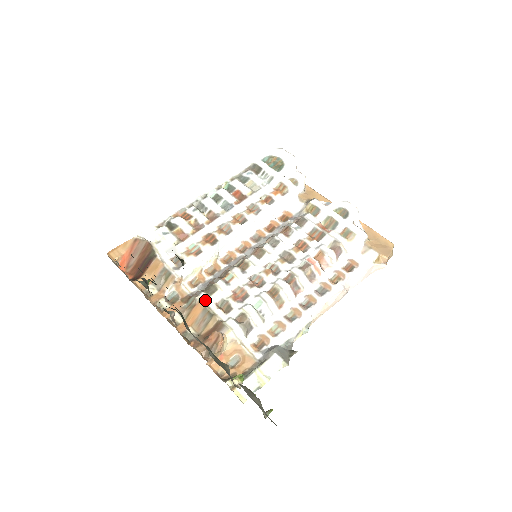
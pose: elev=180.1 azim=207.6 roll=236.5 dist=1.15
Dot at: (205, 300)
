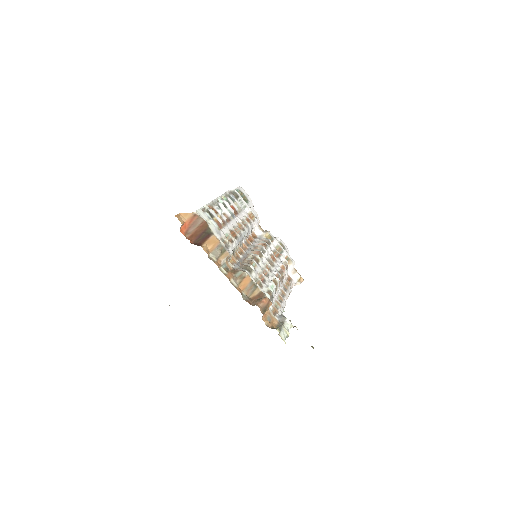
Dot at: (250, 276)
